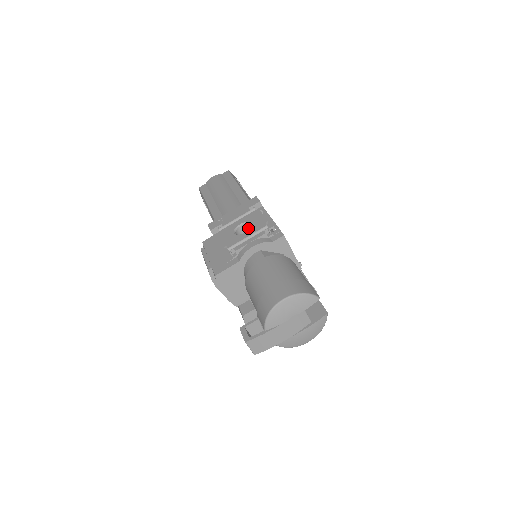
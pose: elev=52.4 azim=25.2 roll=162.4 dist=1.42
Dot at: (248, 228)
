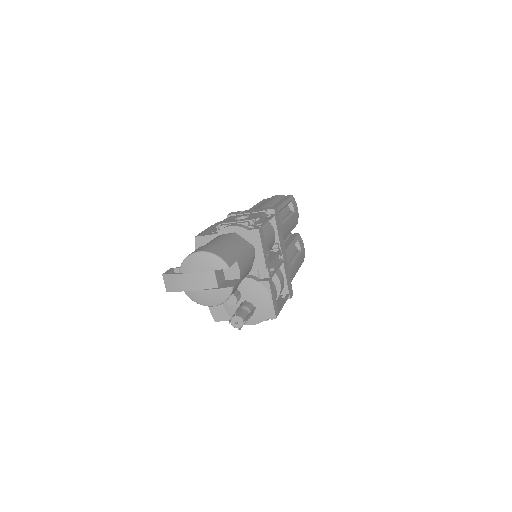
Dot at: occluded
